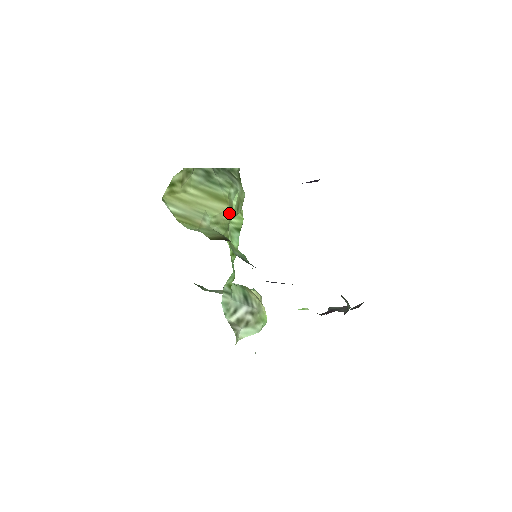
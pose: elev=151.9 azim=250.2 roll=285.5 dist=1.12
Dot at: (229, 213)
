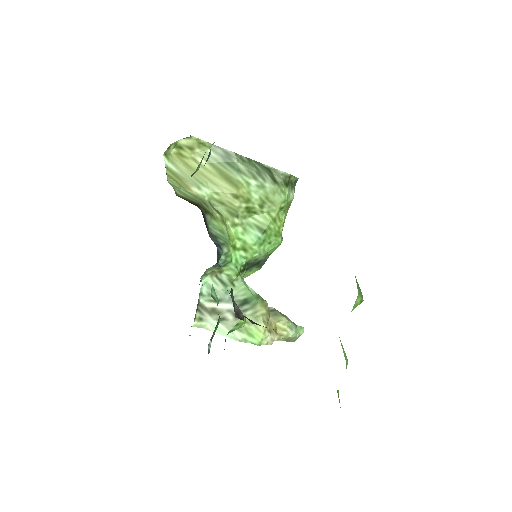
Dot at: (238, 199)
